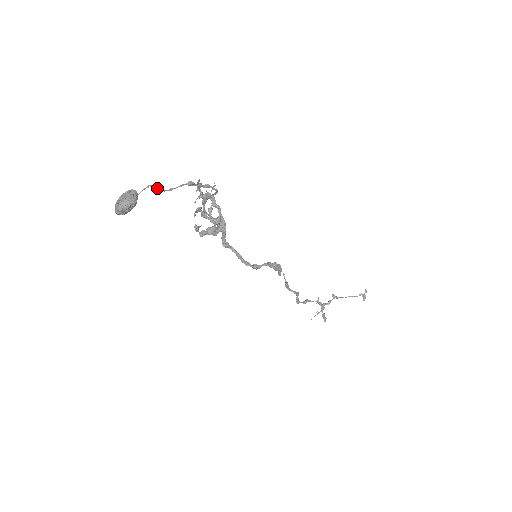
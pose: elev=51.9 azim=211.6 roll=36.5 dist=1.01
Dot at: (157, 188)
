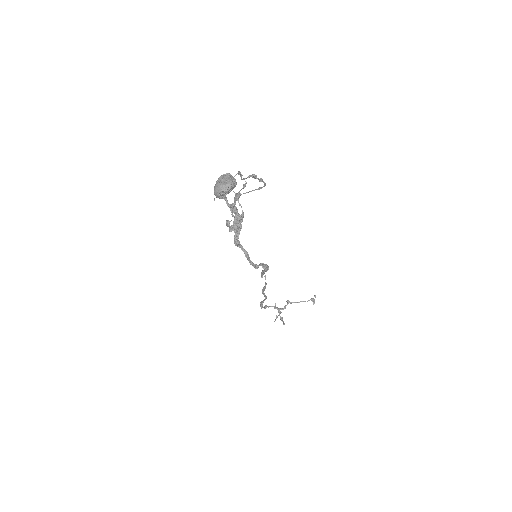
Dot at: (240, 175)
